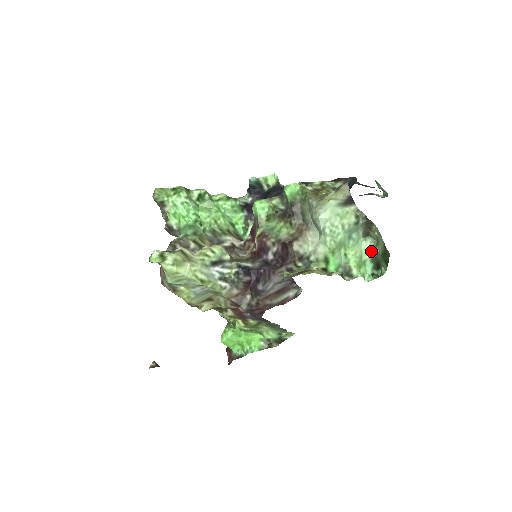
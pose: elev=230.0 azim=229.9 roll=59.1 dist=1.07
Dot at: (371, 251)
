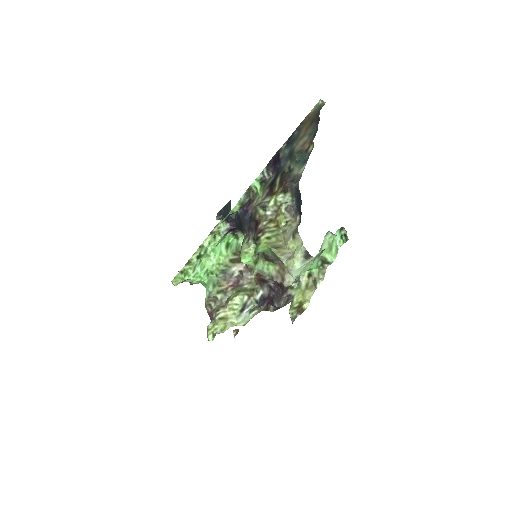
Dot at: (334, 236)
